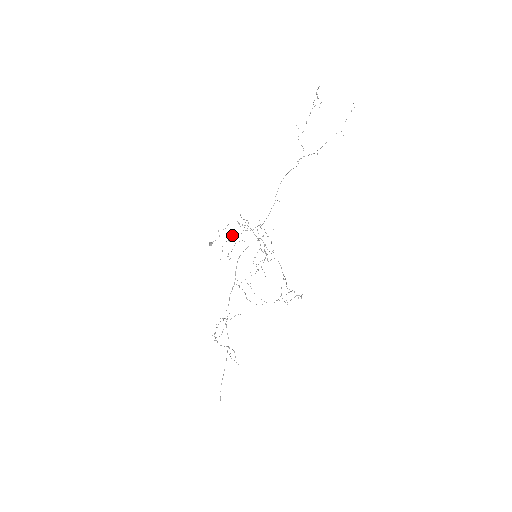
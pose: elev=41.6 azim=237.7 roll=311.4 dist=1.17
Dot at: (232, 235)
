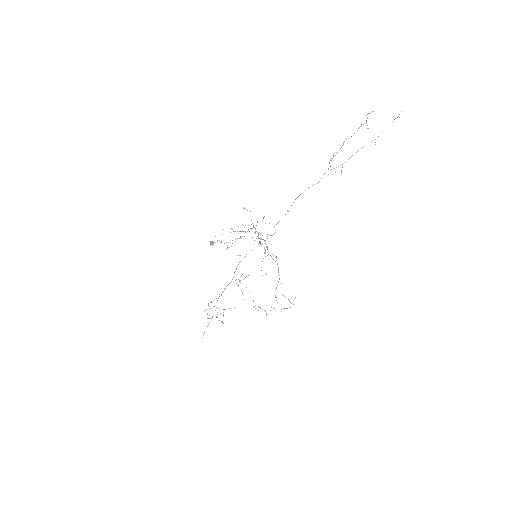
Dot at: occluded
